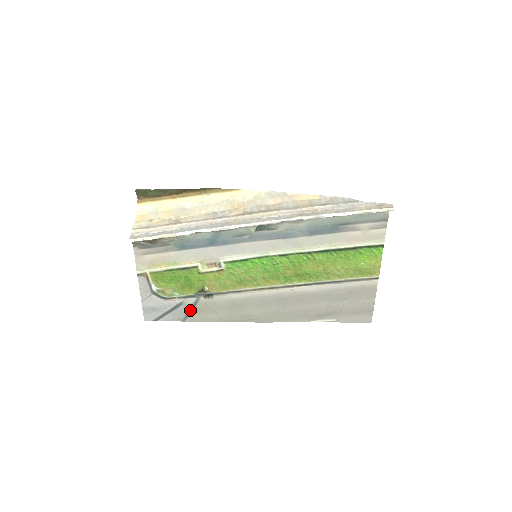
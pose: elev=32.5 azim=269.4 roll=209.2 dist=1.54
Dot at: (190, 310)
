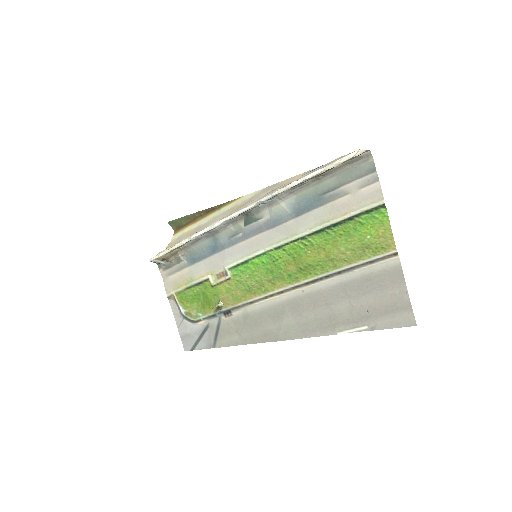
Dot at: (216, 333)
